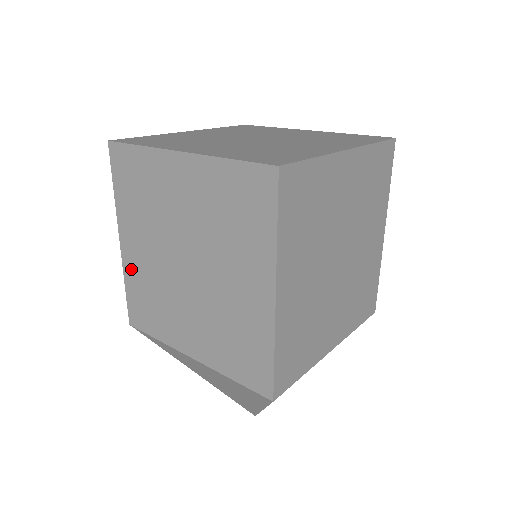
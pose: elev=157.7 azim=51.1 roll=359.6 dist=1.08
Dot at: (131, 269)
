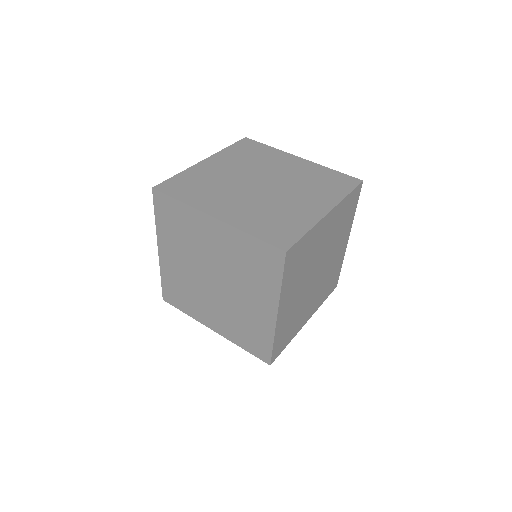
Dot at: (167, 269)
